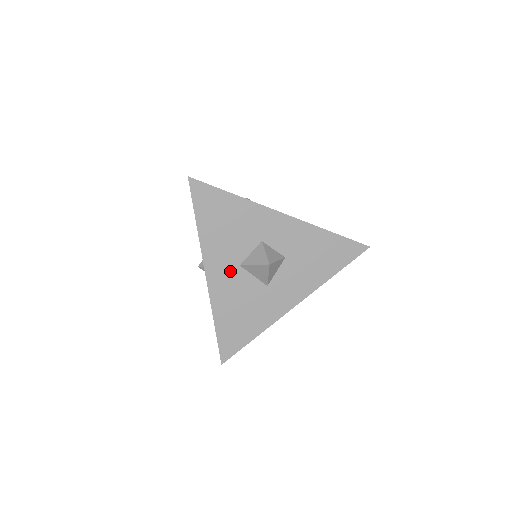
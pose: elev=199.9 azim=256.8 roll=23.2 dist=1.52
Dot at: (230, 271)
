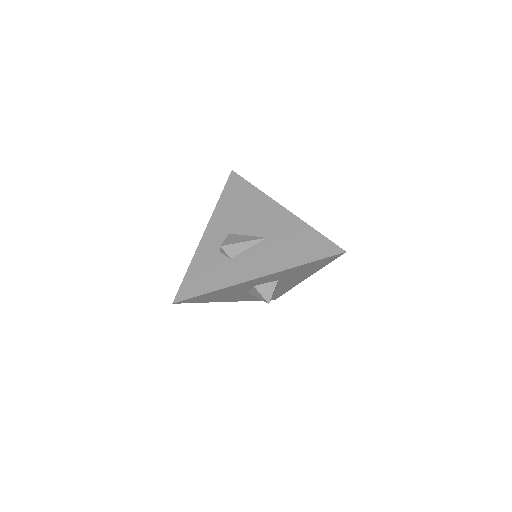
Dot at: (244, 295)
